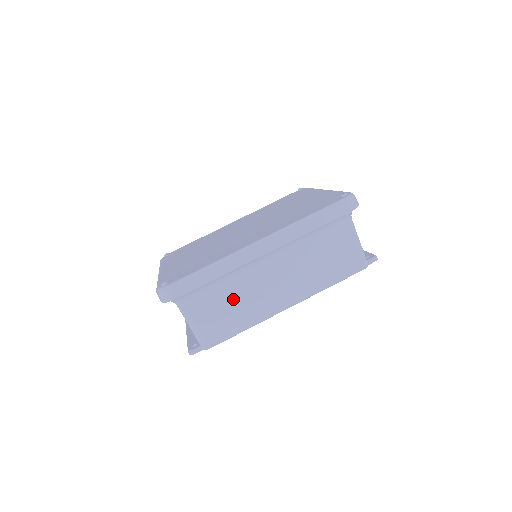
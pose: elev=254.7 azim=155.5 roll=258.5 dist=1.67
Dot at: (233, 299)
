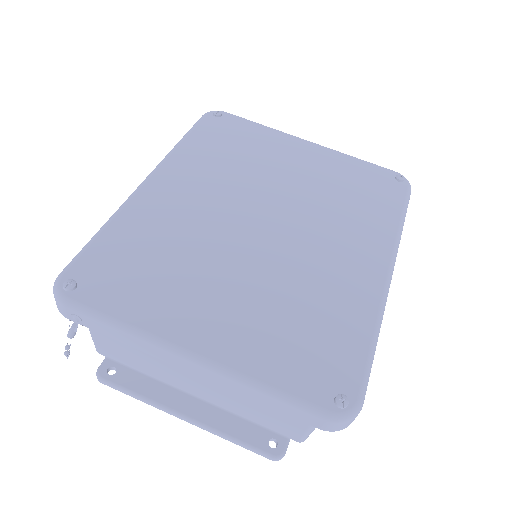
Dot at: occluded
